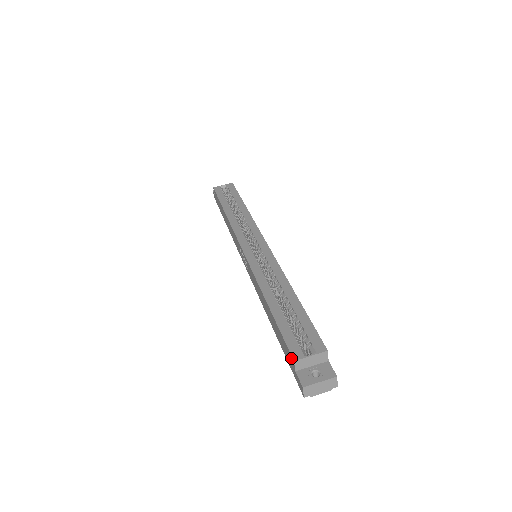
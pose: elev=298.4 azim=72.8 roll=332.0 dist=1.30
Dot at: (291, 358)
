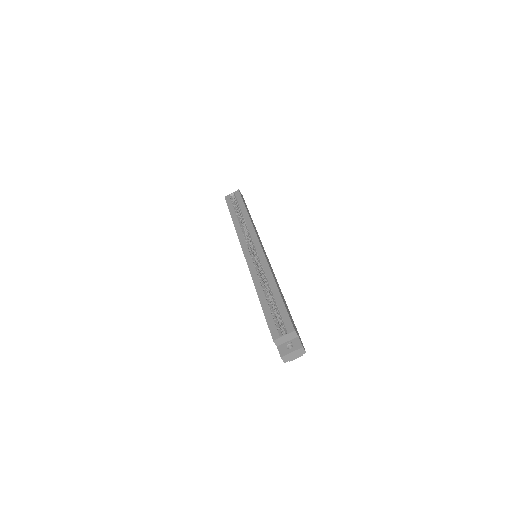
Dot at: (273, 338)
